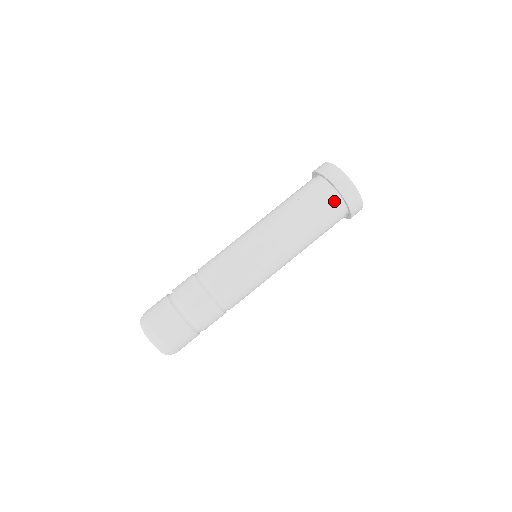
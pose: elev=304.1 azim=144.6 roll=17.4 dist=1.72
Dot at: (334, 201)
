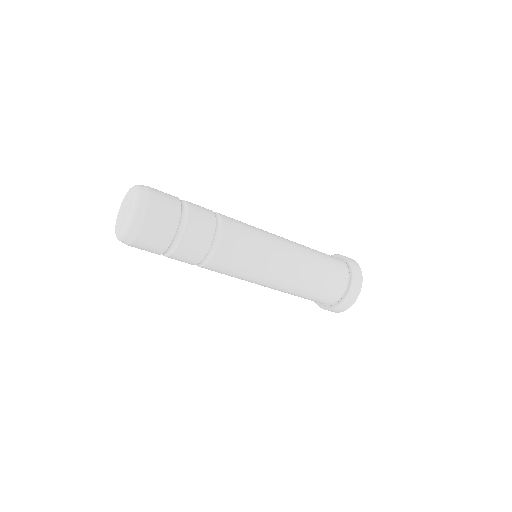
Dot at: (342, 281)
